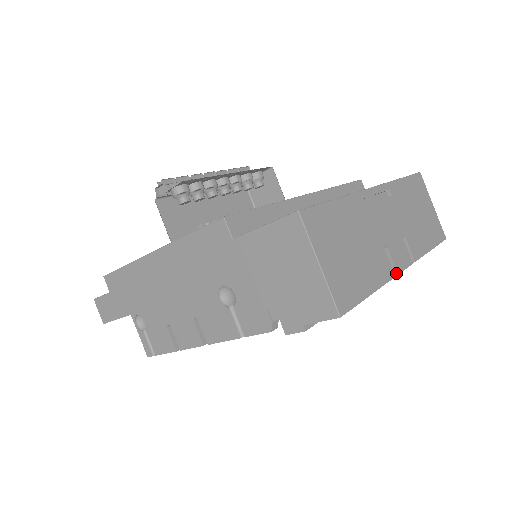
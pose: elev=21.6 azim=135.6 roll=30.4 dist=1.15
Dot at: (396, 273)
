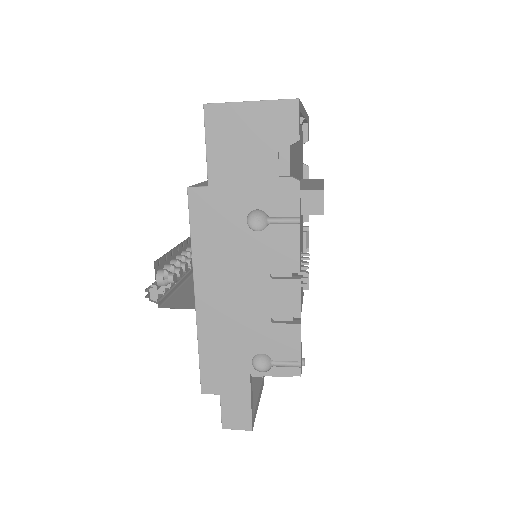
Dot at: occluded
